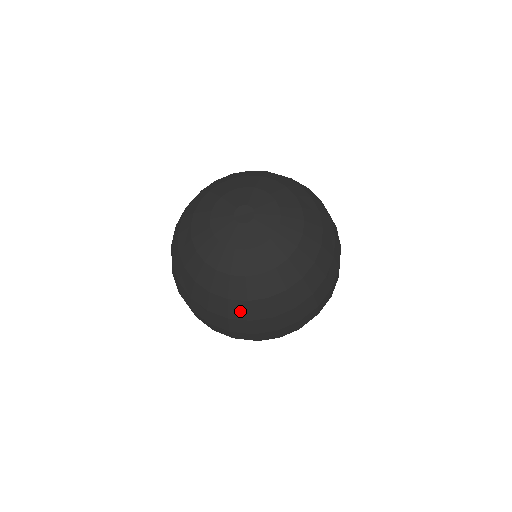
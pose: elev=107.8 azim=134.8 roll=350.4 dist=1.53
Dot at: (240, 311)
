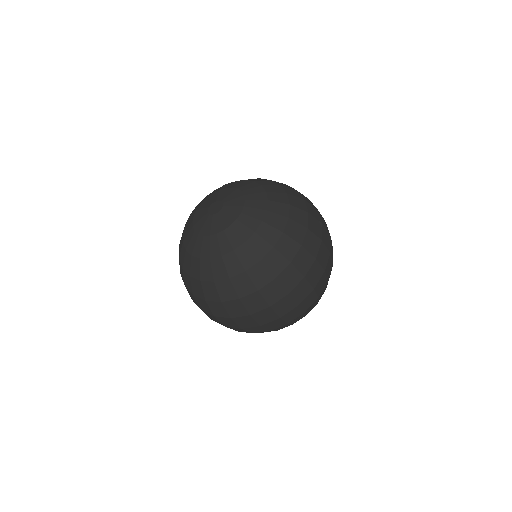
Dot at: (262, 275)
